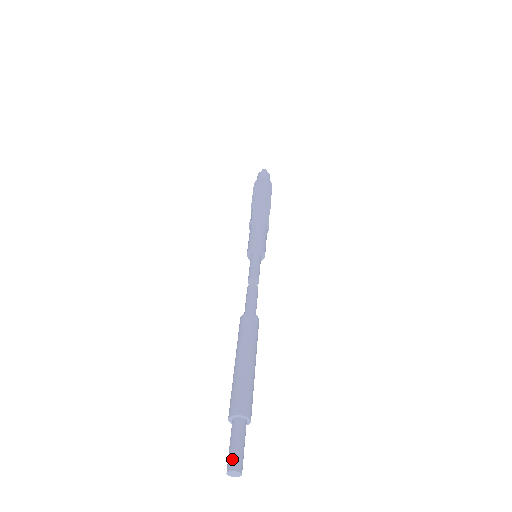
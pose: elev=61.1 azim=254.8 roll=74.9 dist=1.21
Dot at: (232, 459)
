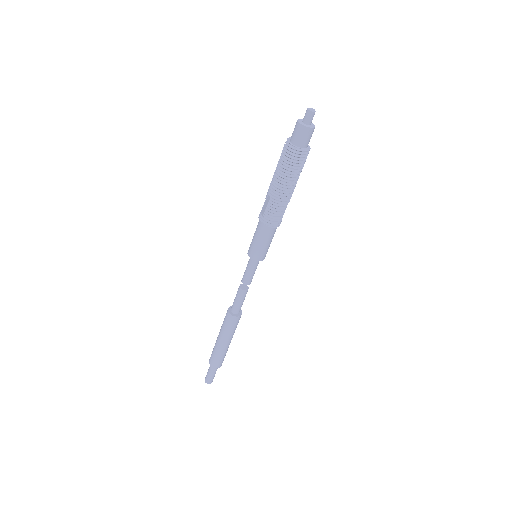
Dot at: (208, 380)
